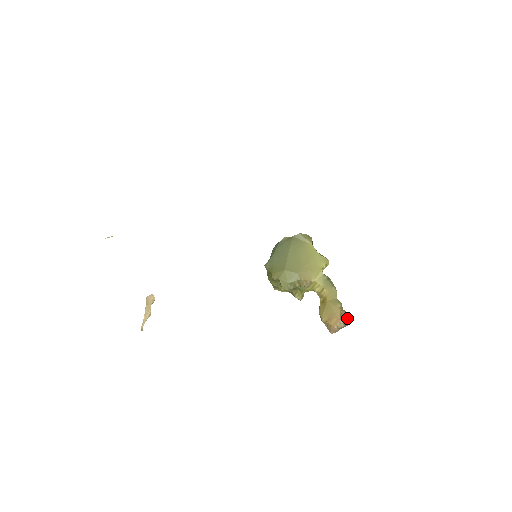
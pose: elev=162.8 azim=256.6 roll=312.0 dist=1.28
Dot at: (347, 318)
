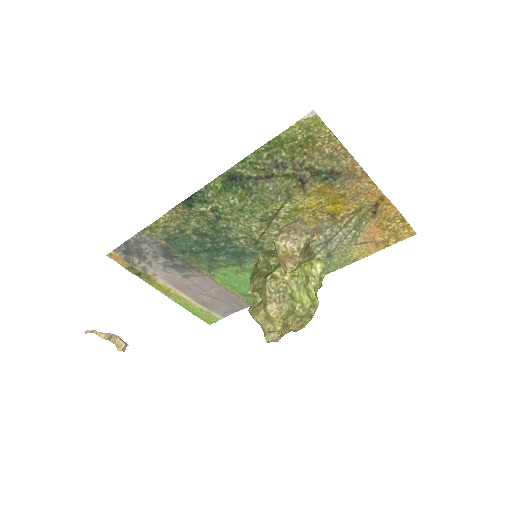
Dot at: (305, 222)
